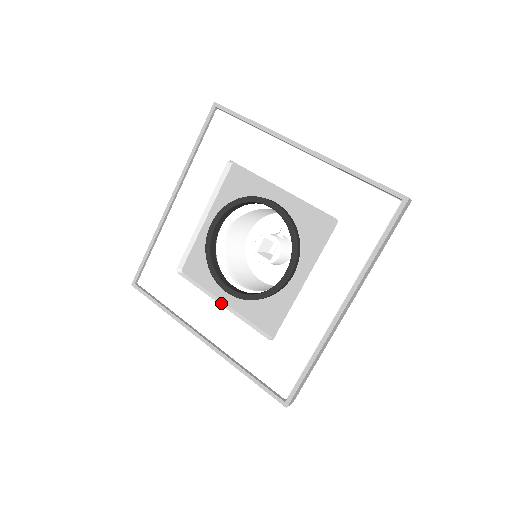
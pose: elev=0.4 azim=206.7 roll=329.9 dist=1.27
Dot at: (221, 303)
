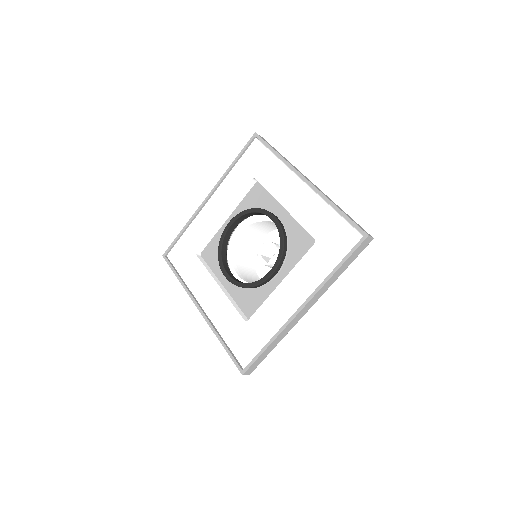
Dot at: (220, 285)
